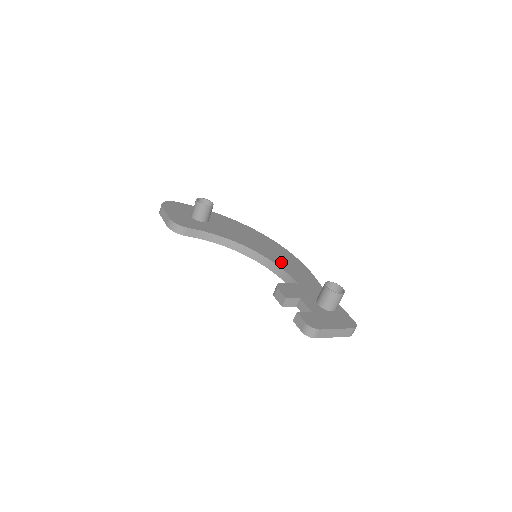
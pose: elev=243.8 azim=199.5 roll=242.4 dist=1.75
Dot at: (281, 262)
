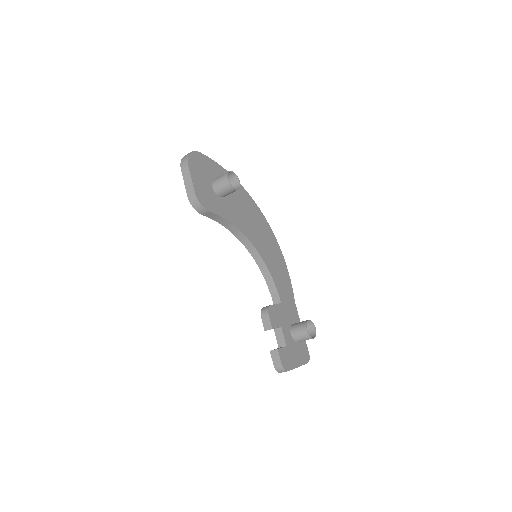
Dot at: (273, 268)
